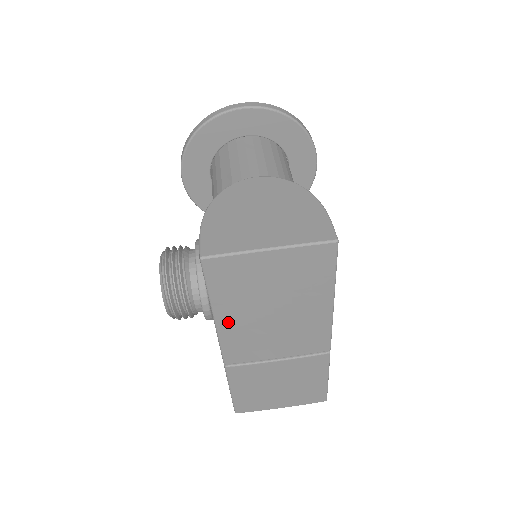
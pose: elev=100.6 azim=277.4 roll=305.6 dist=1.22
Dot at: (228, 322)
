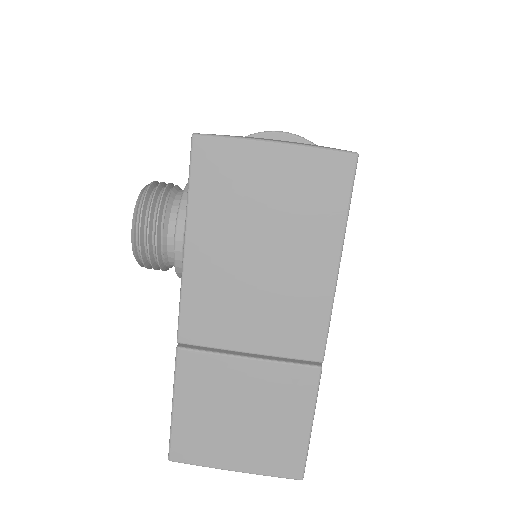
Dot at: (200, 257)
